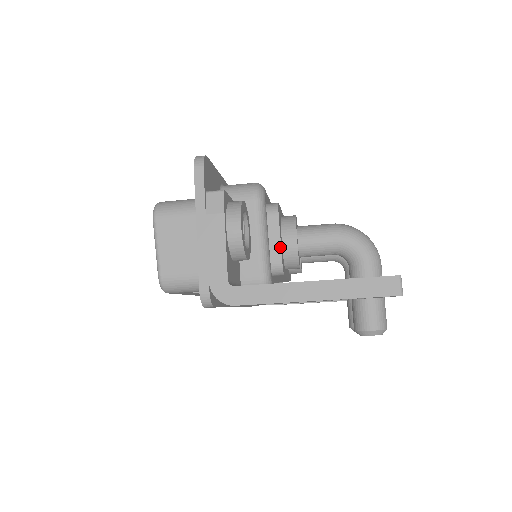
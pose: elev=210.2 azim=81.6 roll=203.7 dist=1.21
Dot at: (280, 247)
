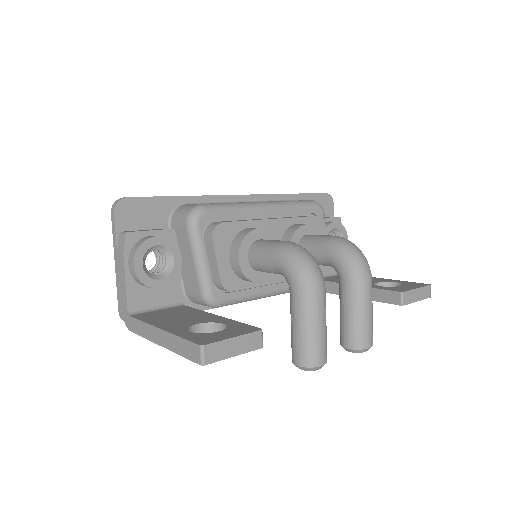
Dot at: (217, 268)
